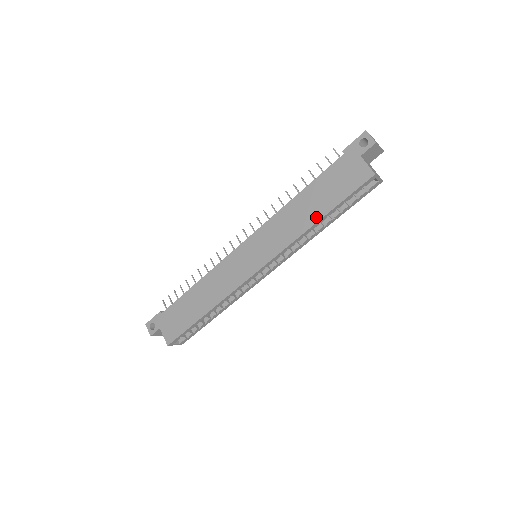
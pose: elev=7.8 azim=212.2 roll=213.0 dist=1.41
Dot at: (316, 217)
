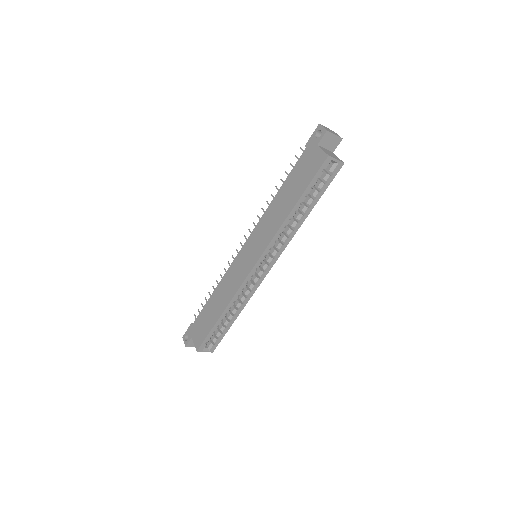
Dot at: (291, 206)
